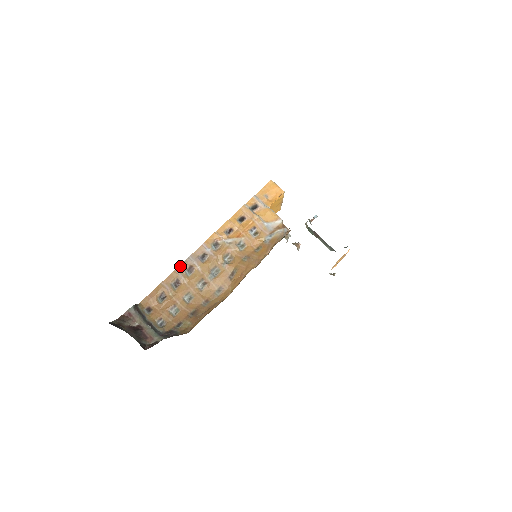
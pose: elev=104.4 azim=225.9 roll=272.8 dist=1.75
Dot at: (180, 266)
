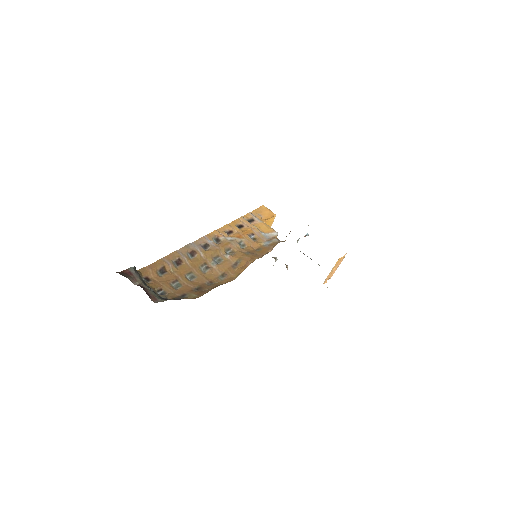
Dot at: (182, 248)
